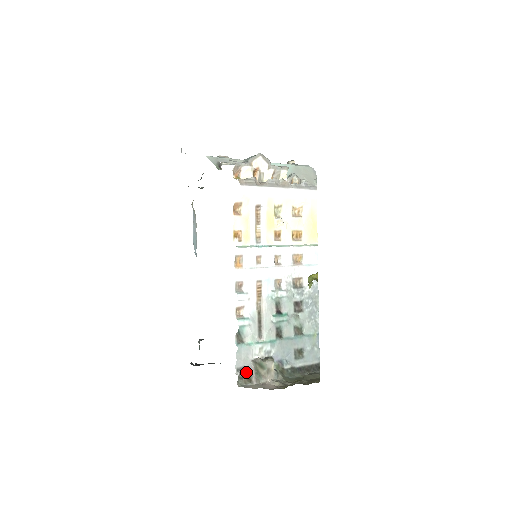
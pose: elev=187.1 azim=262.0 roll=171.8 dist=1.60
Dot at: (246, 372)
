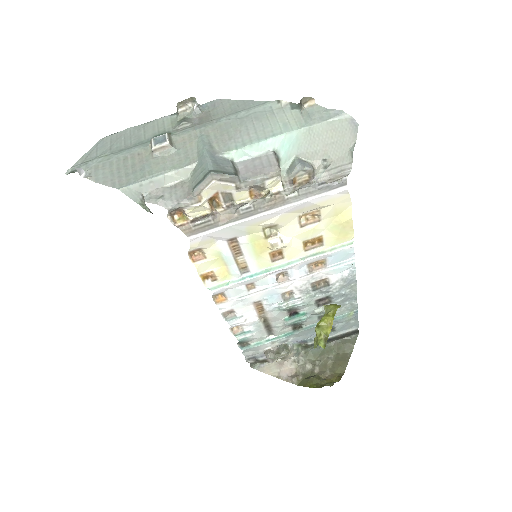
Dot at: (259, 358)
